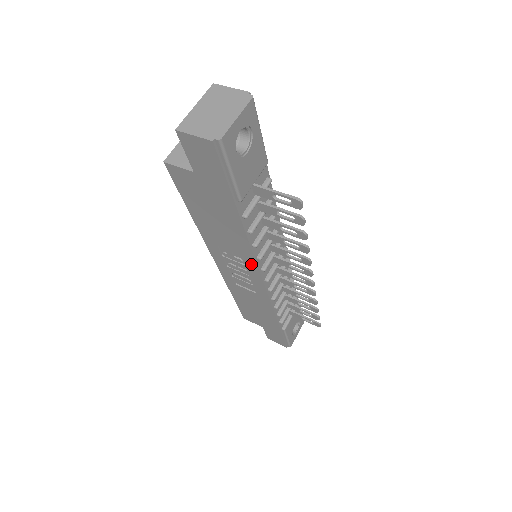
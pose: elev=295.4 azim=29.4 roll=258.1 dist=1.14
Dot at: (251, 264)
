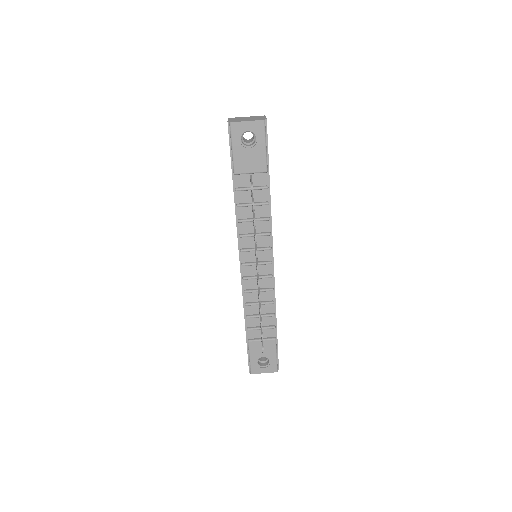
Dot at: occluded
